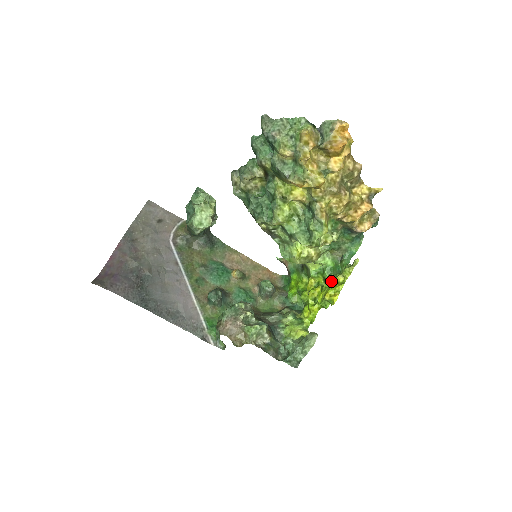
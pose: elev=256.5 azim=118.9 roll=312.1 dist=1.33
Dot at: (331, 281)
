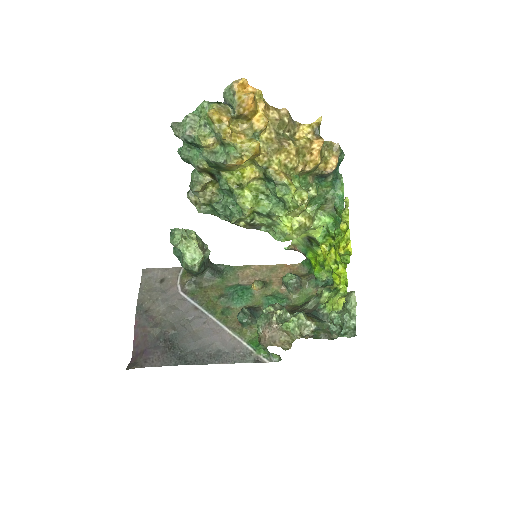
Dot at: (338, 235)
